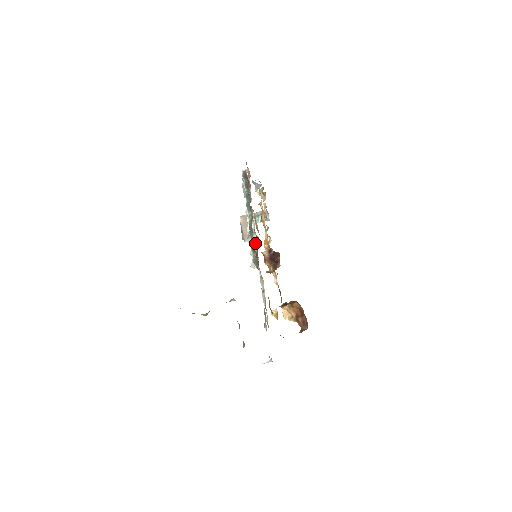
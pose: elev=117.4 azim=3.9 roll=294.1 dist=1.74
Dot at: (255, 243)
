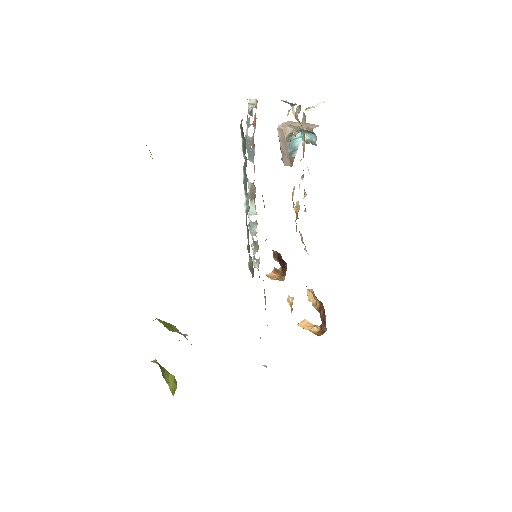
Dot at: occluded
